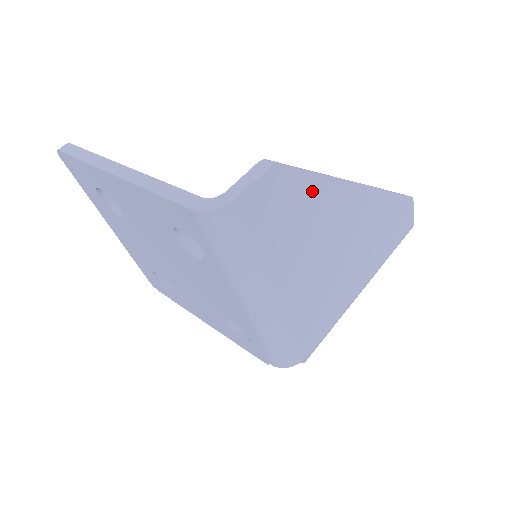
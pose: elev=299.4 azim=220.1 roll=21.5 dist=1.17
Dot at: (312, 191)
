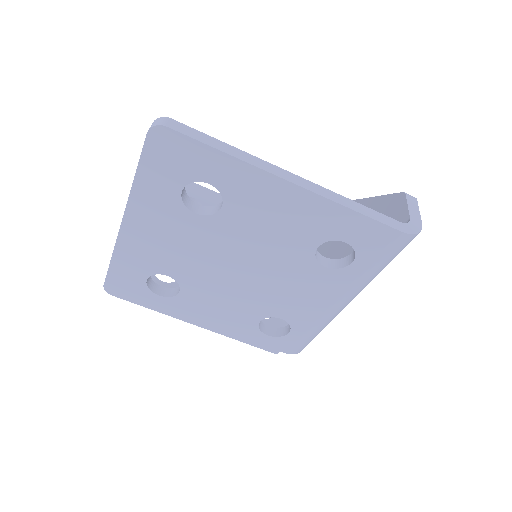
Dot at: occluded
